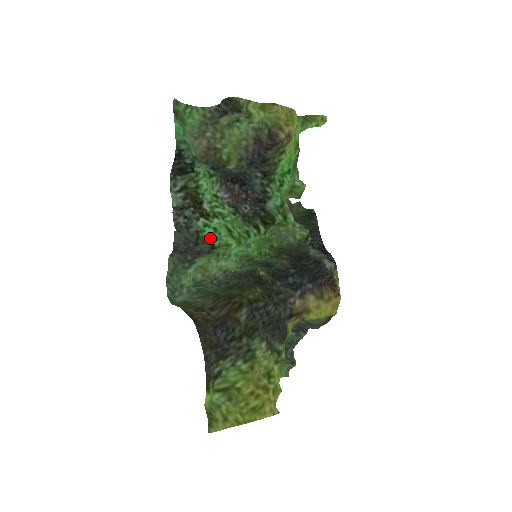
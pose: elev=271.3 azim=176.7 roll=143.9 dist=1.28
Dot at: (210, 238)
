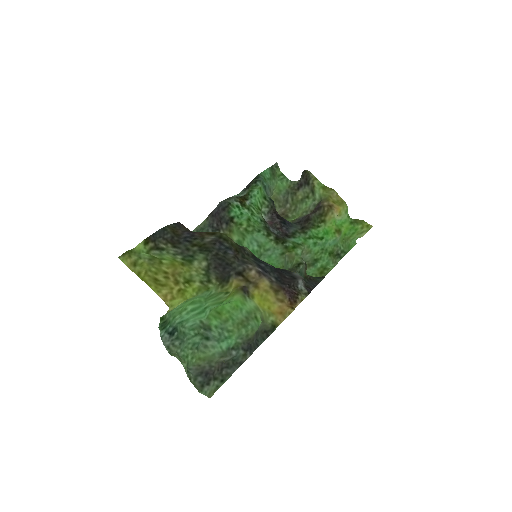
Dot at: (234, 213)
